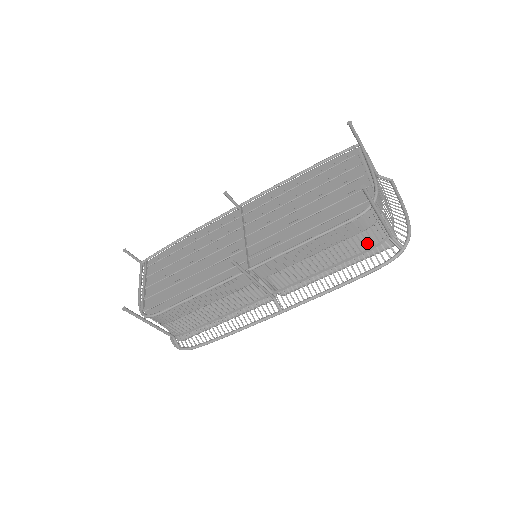
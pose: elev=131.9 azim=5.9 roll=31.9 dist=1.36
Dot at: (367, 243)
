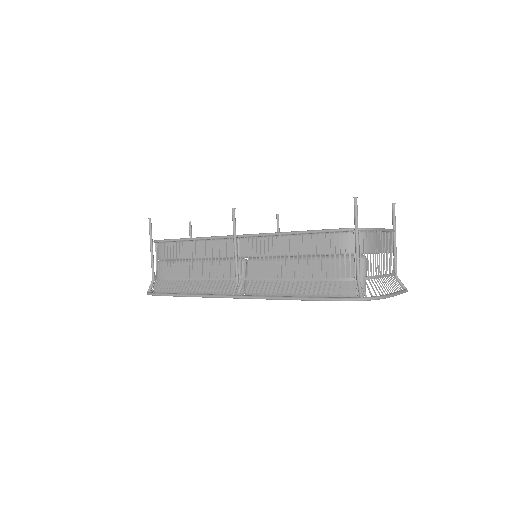
Dot at: (335, 270)
